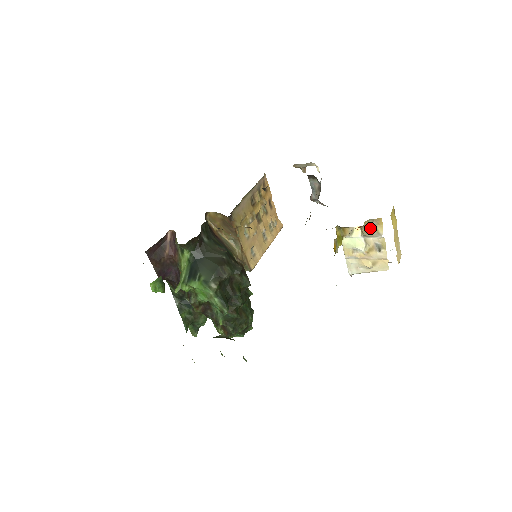
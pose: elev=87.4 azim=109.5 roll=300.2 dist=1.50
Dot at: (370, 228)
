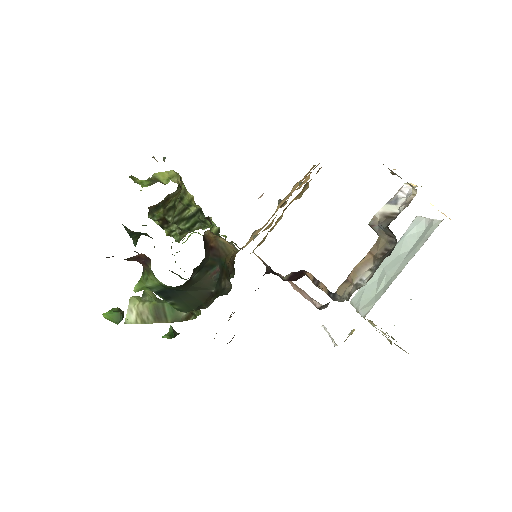
Dot at: occluded
